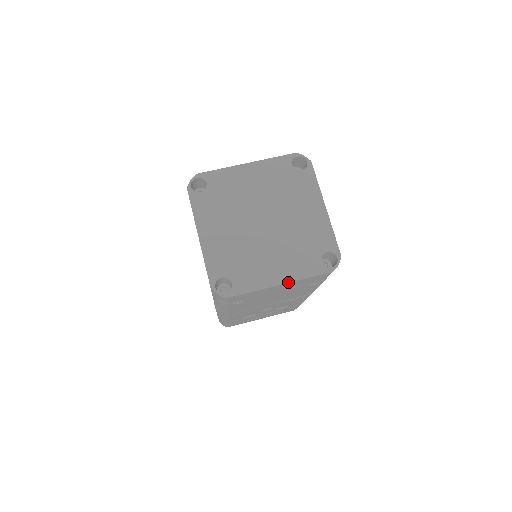
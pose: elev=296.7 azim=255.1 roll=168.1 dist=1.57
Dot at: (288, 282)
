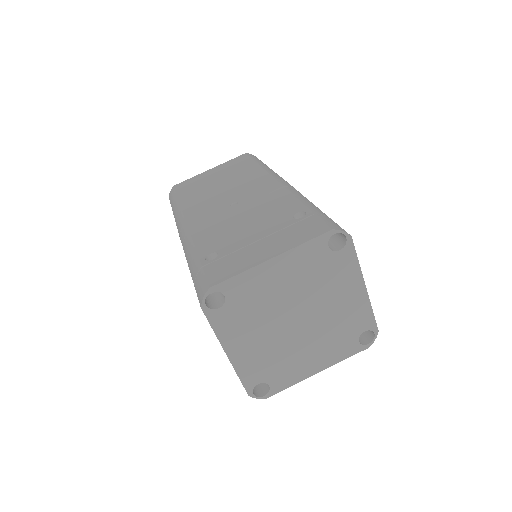
Dot at: occluded
